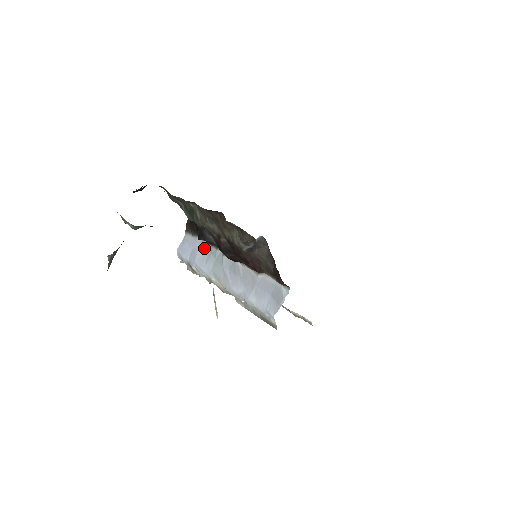
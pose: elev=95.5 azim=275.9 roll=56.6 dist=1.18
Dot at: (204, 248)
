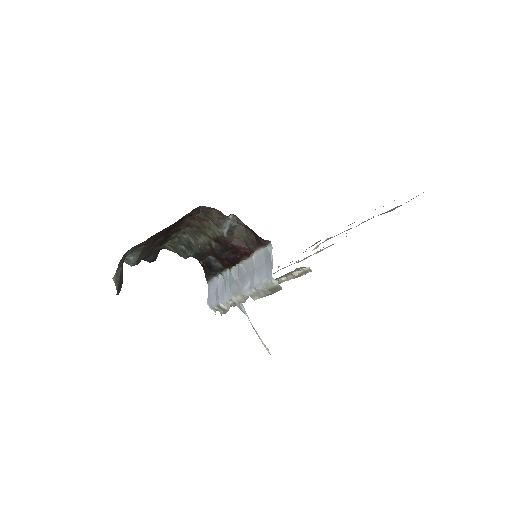
Dot at: (221, 282)
